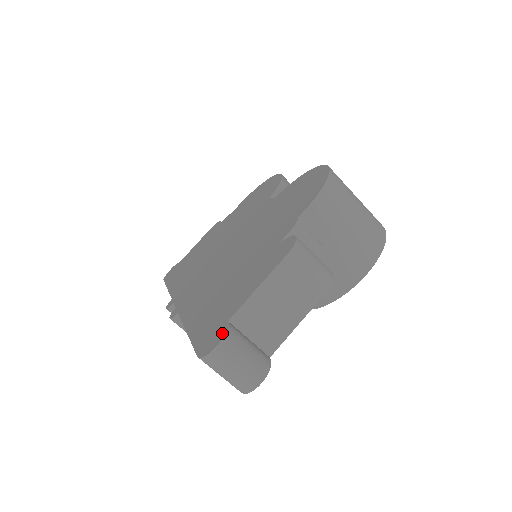
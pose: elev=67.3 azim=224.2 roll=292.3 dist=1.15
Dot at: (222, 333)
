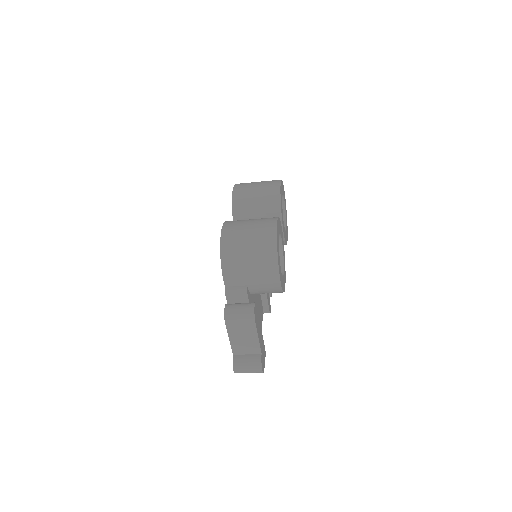
Dot at: (233, 363)
